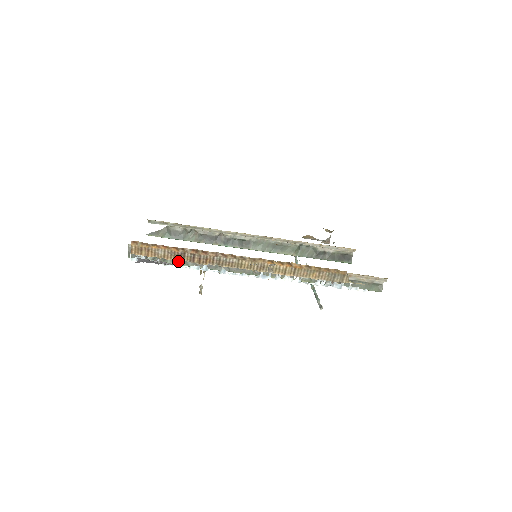
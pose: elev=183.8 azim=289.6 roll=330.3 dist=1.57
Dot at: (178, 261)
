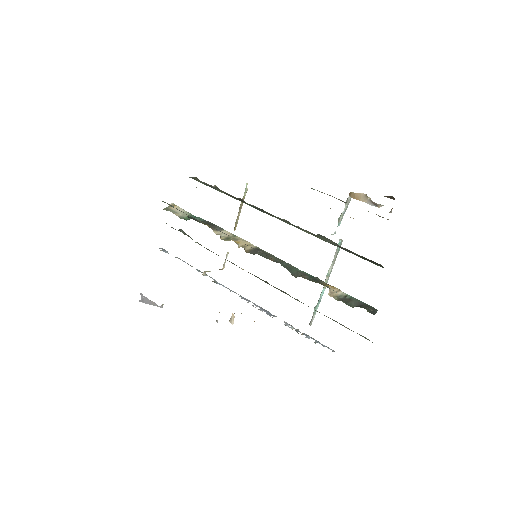
Dot at: (198, 243)
